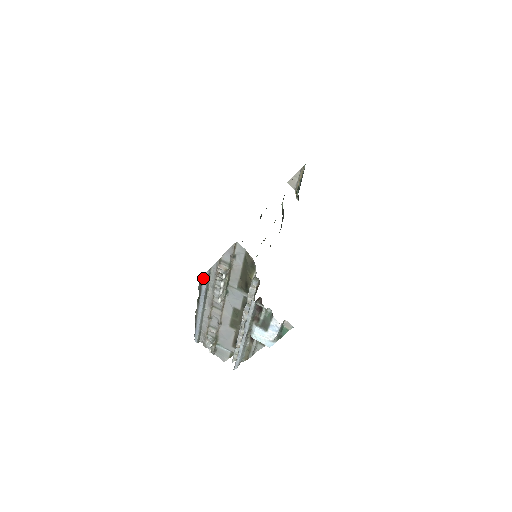
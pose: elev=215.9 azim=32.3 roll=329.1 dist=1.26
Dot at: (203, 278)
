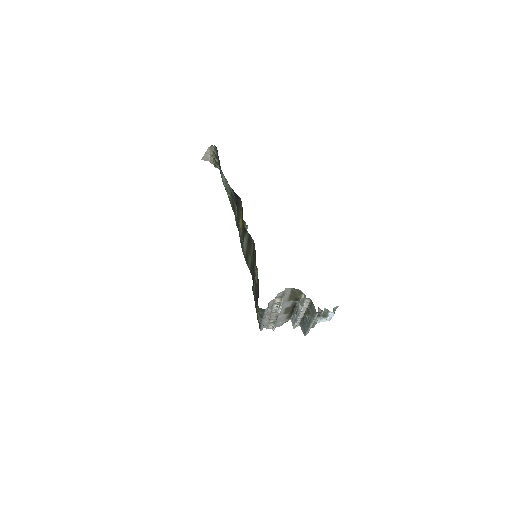
Dot at: (265, 310)
